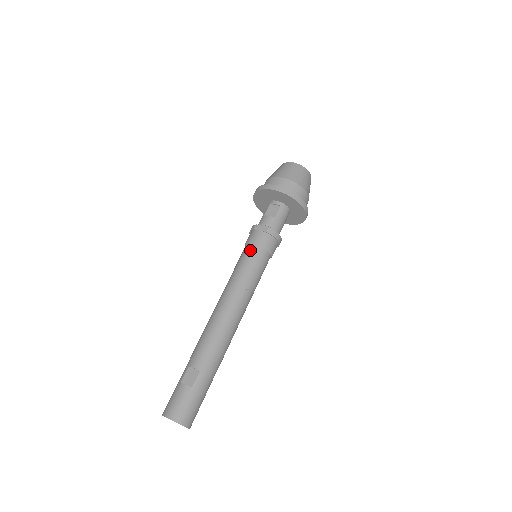
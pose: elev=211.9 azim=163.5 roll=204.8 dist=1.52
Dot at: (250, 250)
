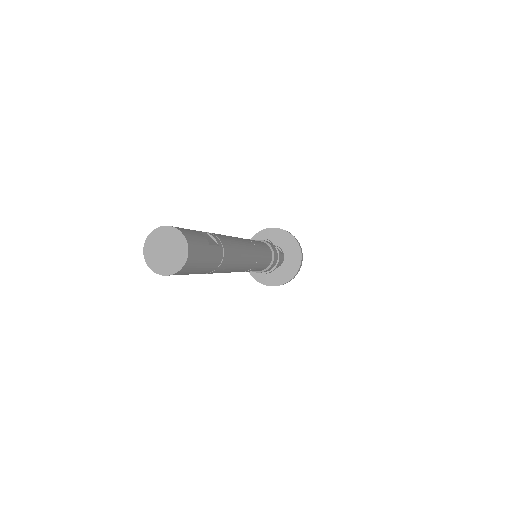
Dot at: (265, 244)
